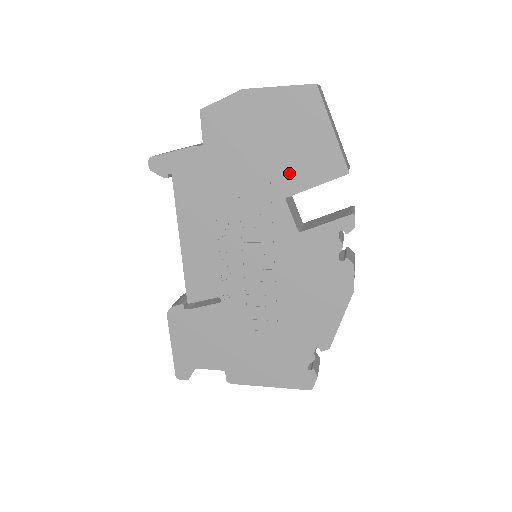
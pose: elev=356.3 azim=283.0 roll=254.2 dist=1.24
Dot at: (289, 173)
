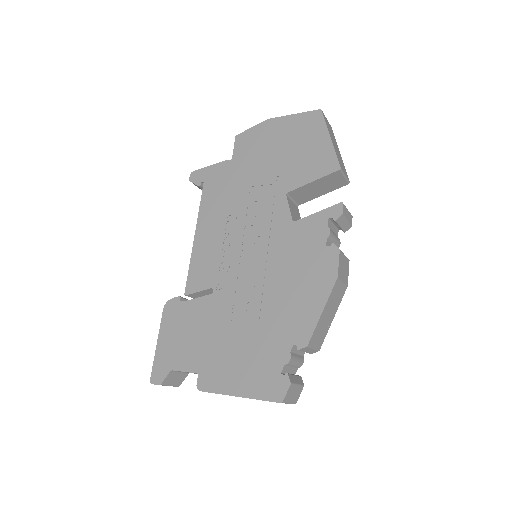
Dot at: (292, 173)
